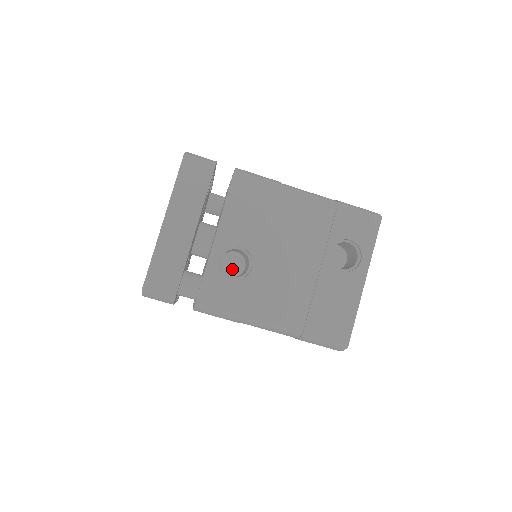
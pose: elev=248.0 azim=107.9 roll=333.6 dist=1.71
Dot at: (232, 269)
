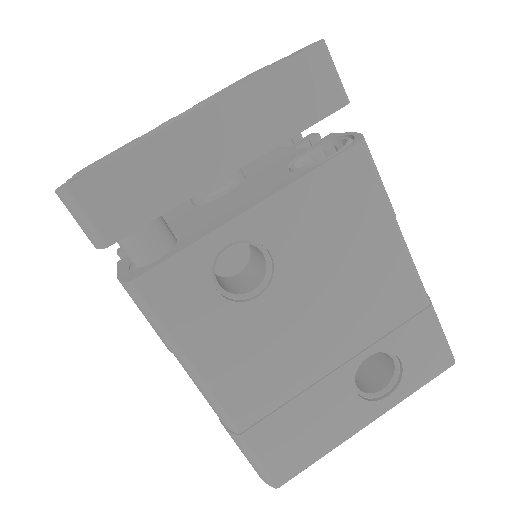
Dot at: (221, 260)
